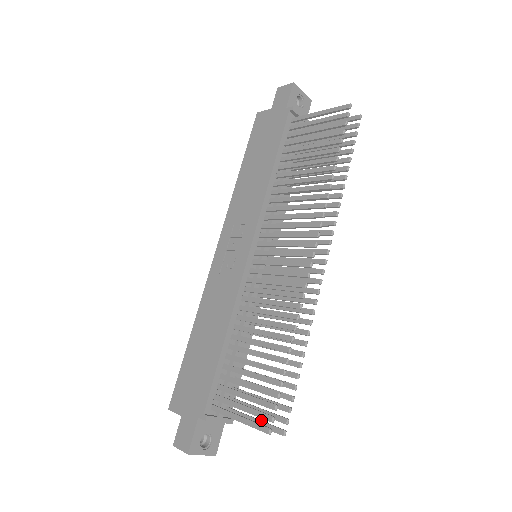
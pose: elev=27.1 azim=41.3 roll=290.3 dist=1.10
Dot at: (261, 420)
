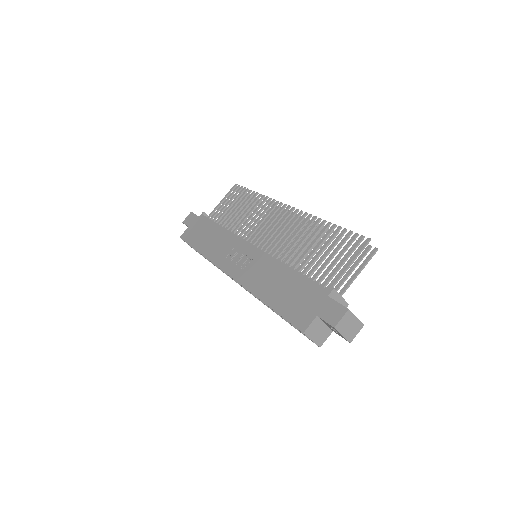
Dot at: (359, 268)
